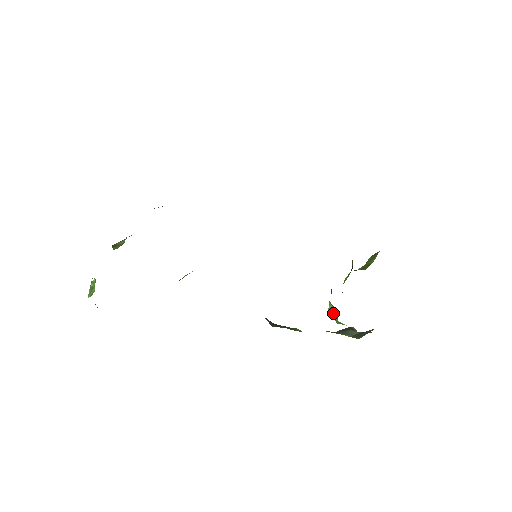
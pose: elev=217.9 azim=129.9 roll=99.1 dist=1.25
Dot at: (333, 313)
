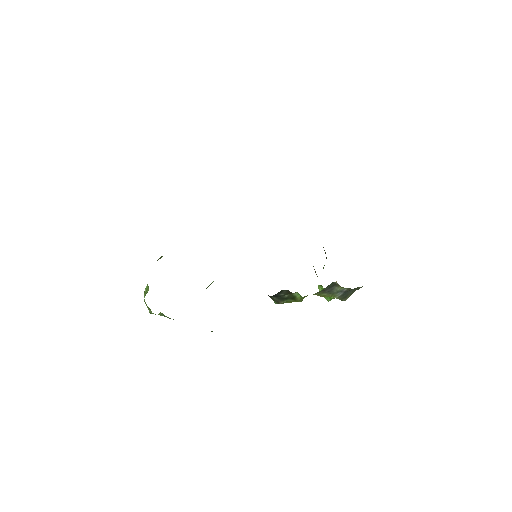
Dot at: occluded
